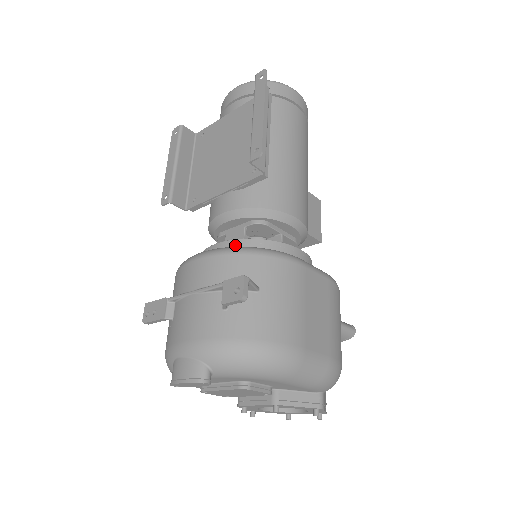
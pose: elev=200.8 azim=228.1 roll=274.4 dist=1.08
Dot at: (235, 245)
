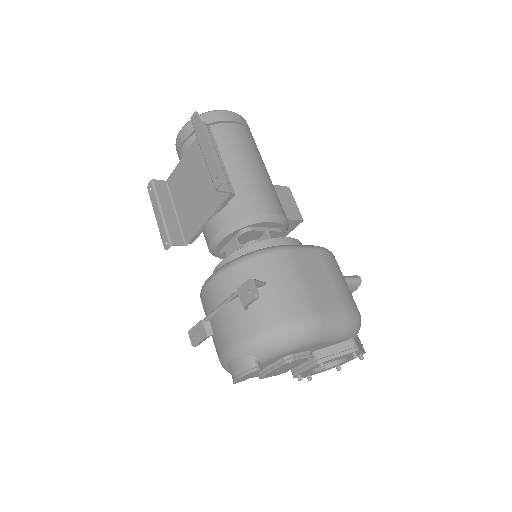
Dot at: (234, 257)
